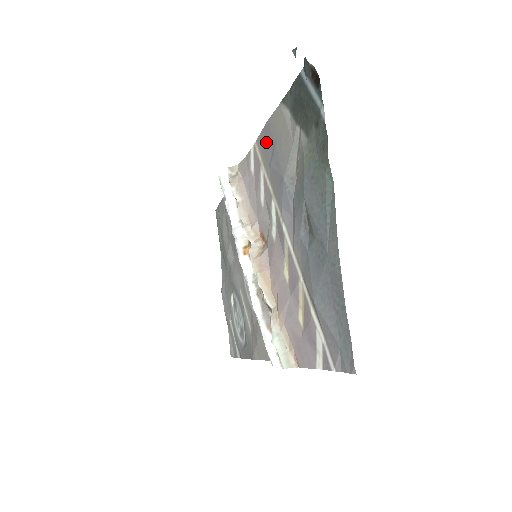
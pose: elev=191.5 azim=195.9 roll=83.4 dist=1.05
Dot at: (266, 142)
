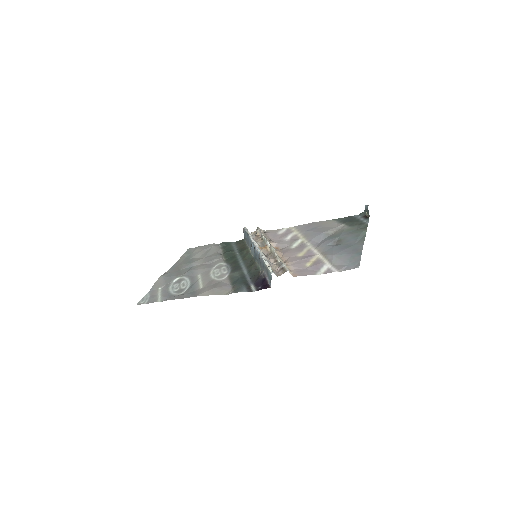
Dot at: (308, 226)
